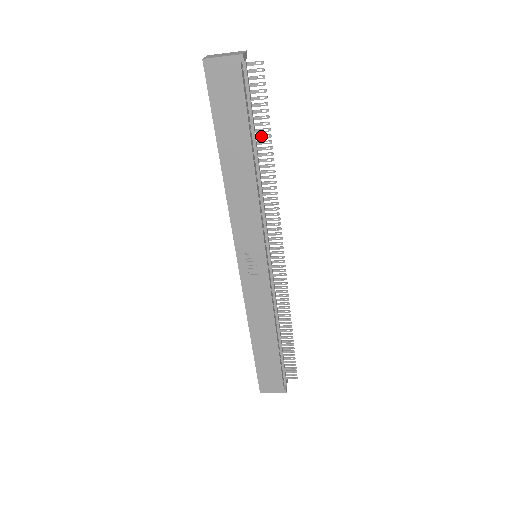
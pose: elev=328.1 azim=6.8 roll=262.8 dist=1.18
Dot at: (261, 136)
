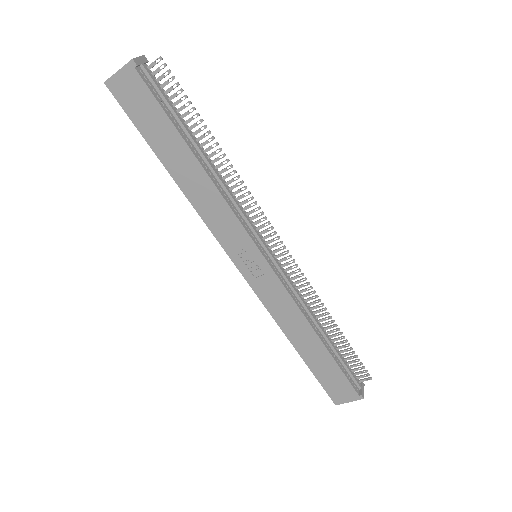
Dot at: (197, 131)
